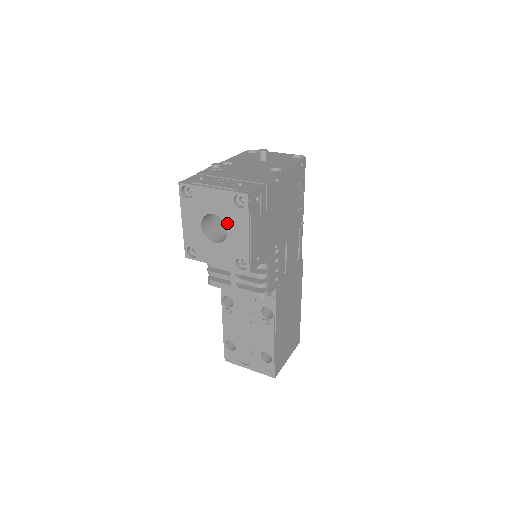
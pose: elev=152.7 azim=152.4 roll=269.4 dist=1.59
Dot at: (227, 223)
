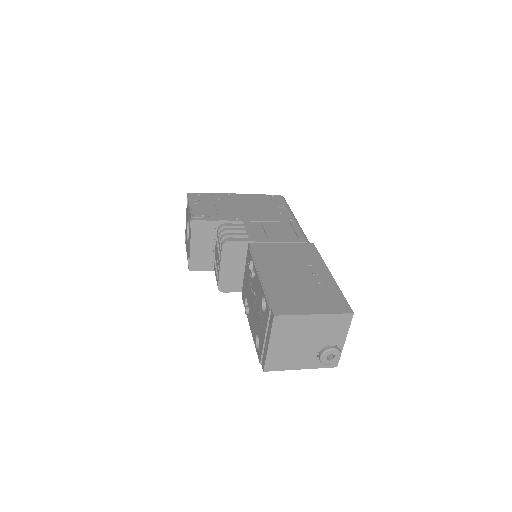
Dot at: occluded
